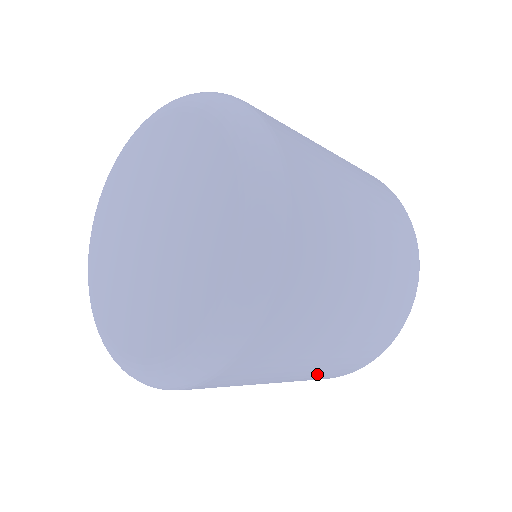
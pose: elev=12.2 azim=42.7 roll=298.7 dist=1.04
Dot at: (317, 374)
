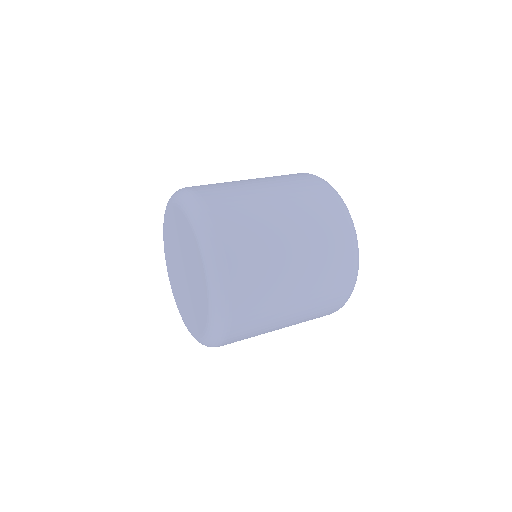
Dot at: occluded
